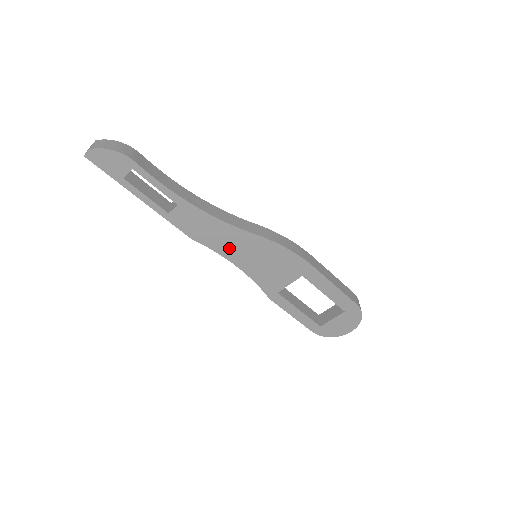
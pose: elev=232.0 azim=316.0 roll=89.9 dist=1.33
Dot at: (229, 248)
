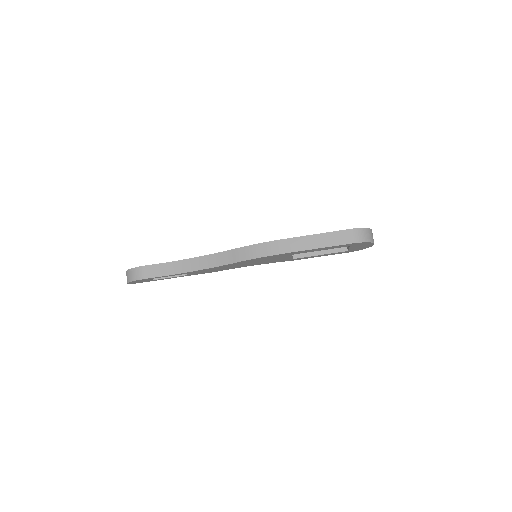
Dot at: (235, 267)
